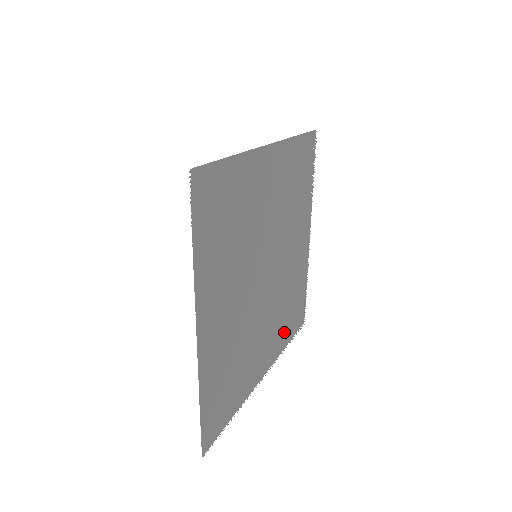
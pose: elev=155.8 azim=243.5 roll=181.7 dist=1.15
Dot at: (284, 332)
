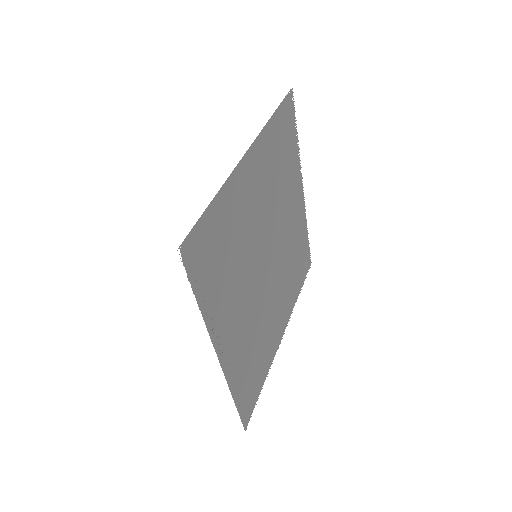
Dot at: (294, 288)
